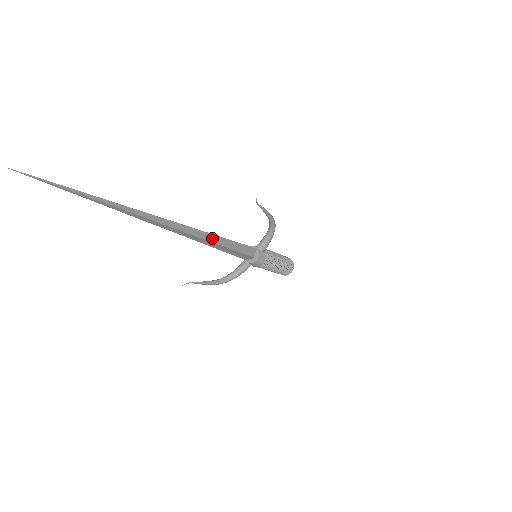
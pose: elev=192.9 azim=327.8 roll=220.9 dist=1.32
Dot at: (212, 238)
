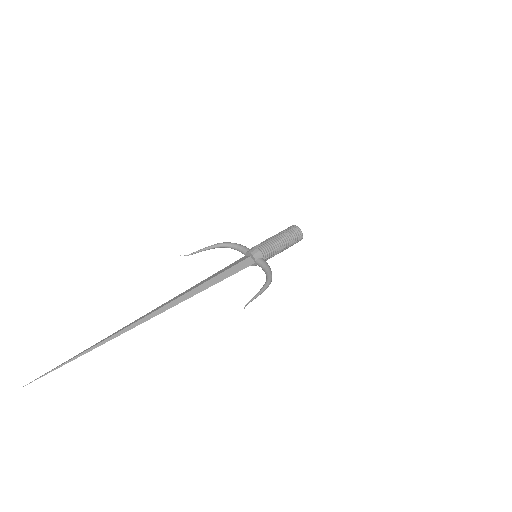
Dot at: (201, 290)
